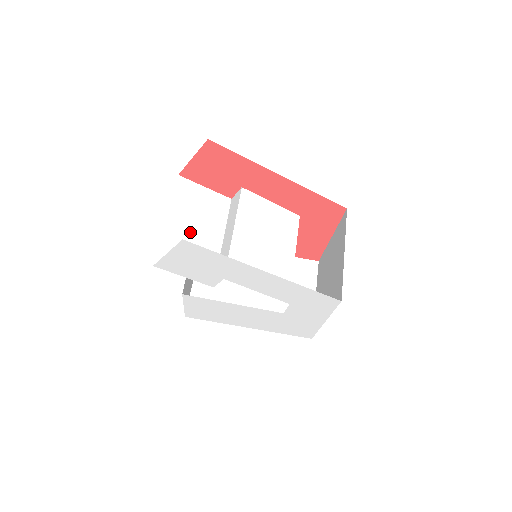
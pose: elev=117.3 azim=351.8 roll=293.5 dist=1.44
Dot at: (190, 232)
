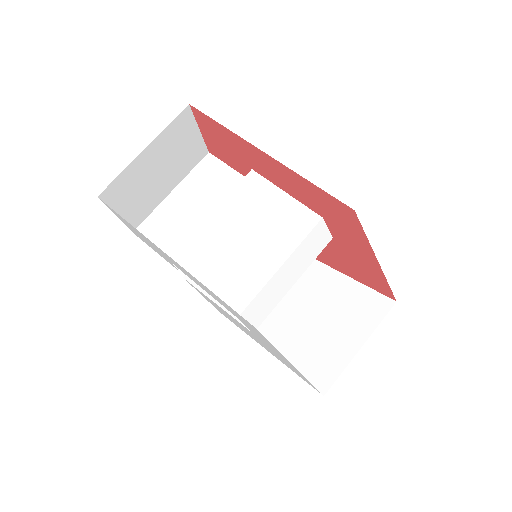
Dot at: (188, 210)
